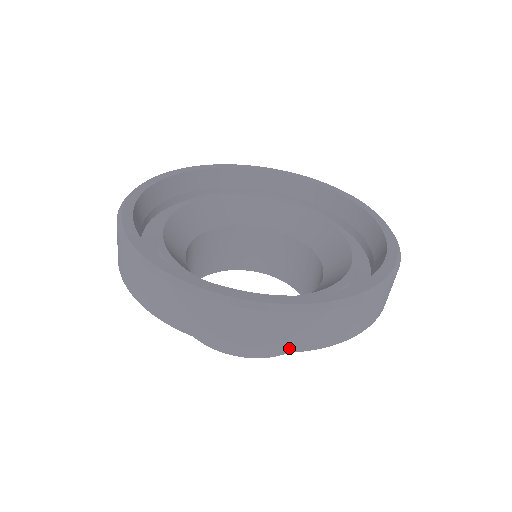
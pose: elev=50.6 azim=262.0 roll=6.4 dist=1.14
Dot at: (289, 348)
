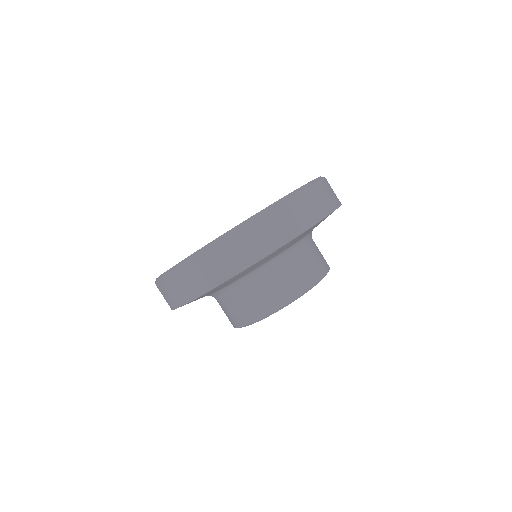
Dot at: (253, 260)
